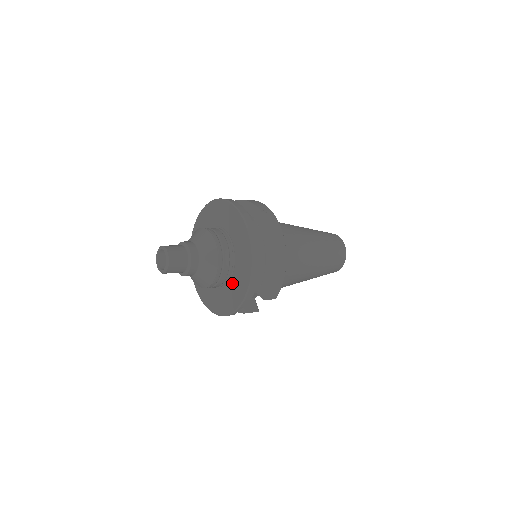
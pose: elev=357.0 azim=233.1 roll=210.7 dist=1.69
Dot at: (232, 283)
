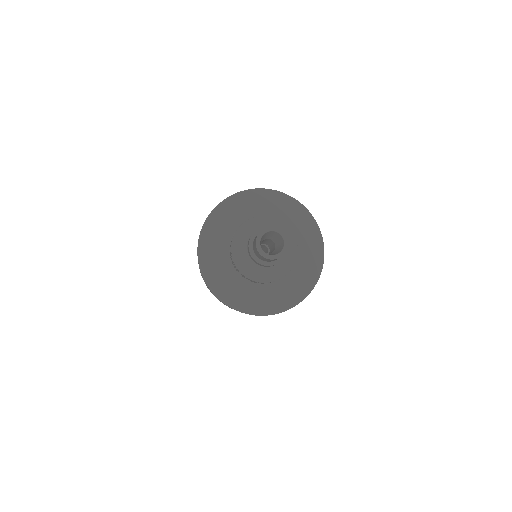
Dot at: (298, 265)
